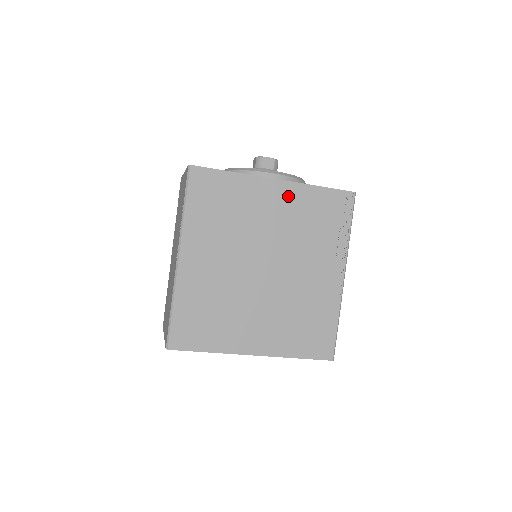
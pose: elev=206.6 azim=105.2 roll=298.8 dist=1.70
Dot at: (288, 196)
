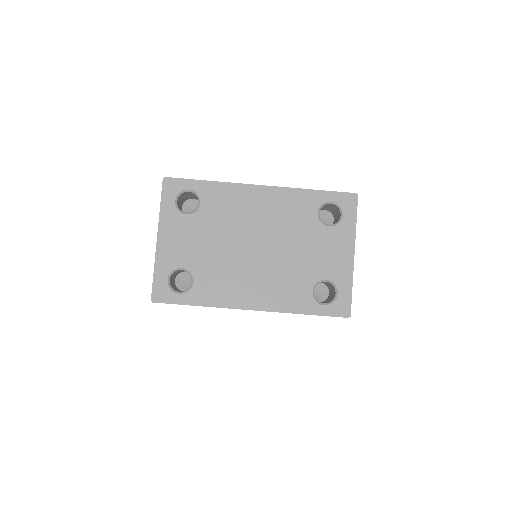
Dot at: occluded
